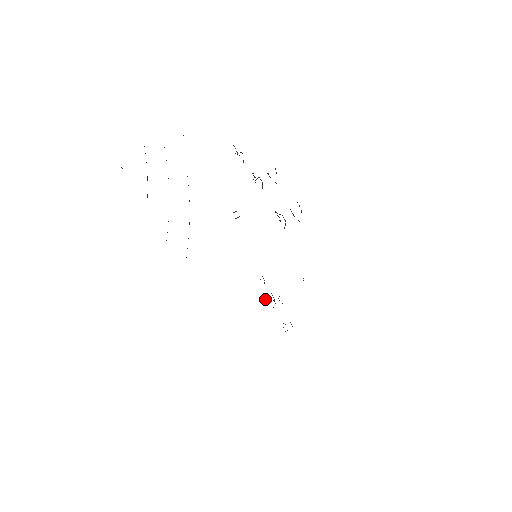
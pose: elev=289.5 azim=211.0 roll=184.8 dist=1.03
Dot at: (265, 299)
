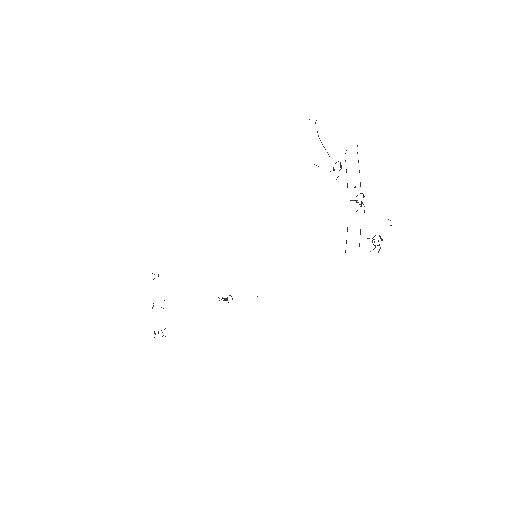
Dot at: (225, 298)
